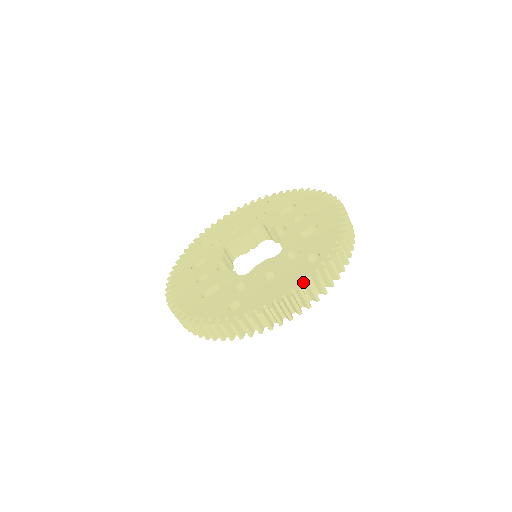
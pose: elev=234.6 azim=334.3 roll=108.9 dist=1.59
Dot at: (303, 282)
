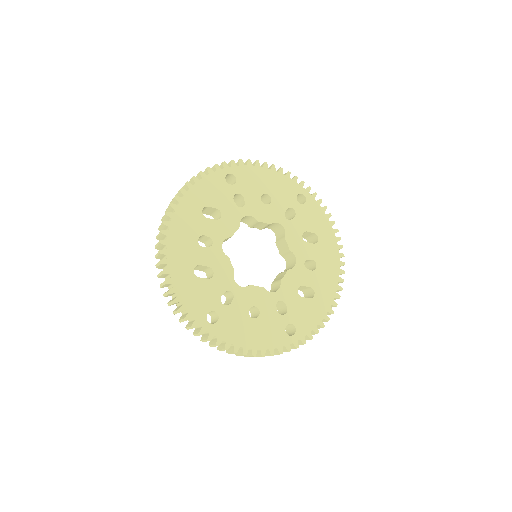
Dot at: (269, 351)
